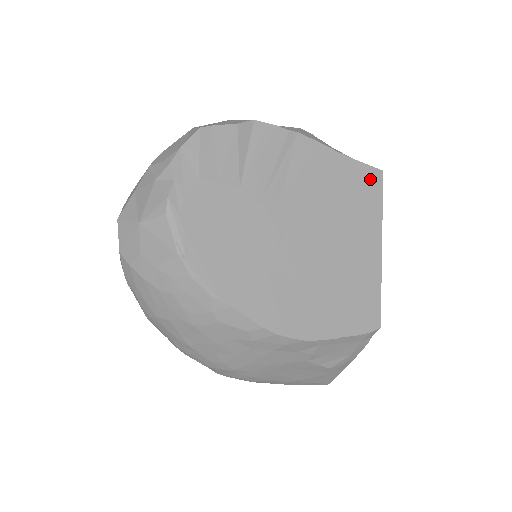
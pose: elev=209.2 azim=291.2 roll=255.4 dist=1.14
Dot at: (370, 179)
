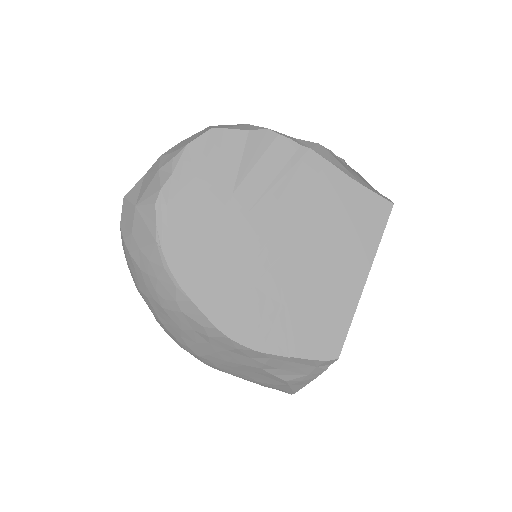
Dot at: (376, 210)
